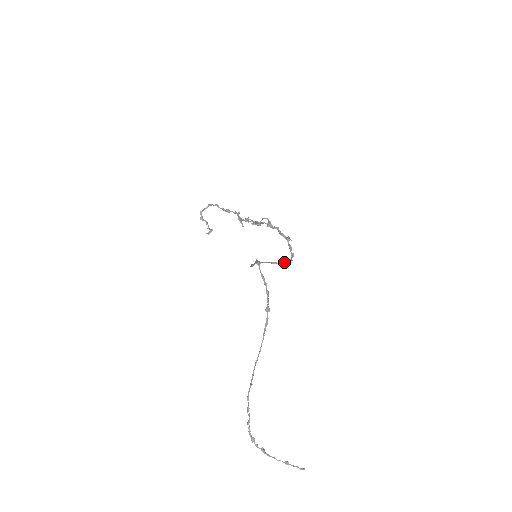
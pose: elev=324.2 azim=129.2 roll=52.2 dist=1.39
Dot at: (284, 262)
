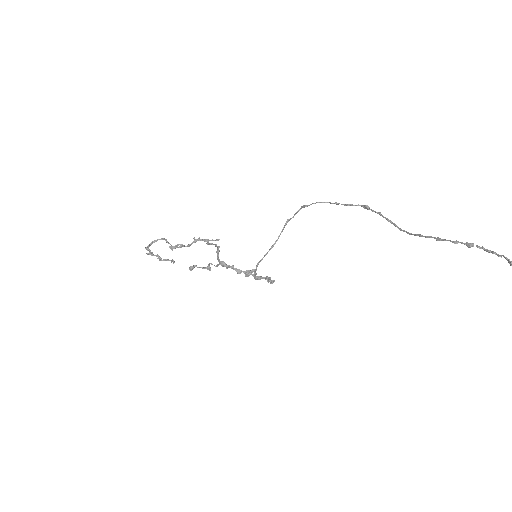
Dot at: (270, 280)
